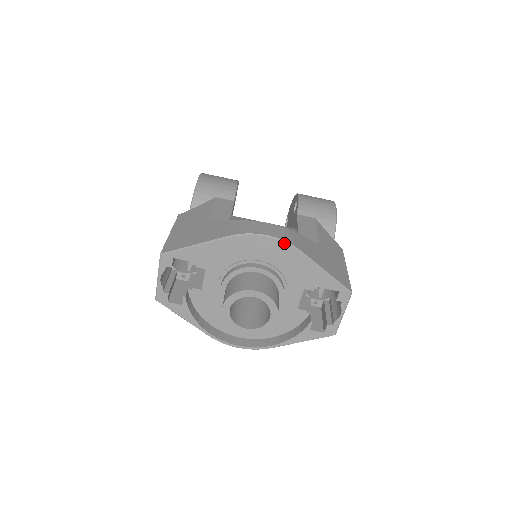
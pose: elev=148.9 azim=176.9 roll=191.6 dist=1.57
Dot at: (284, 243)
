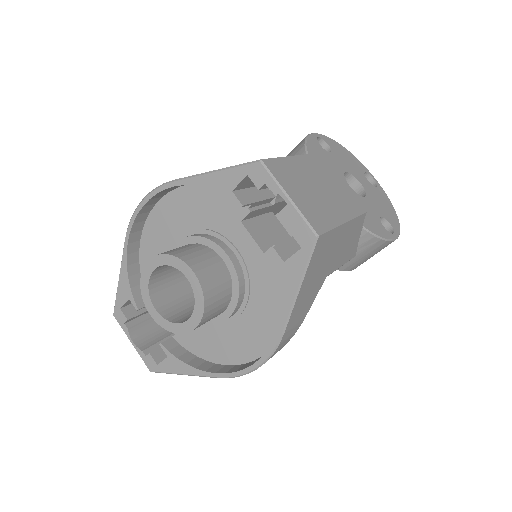
Dot at: (155, 191)
